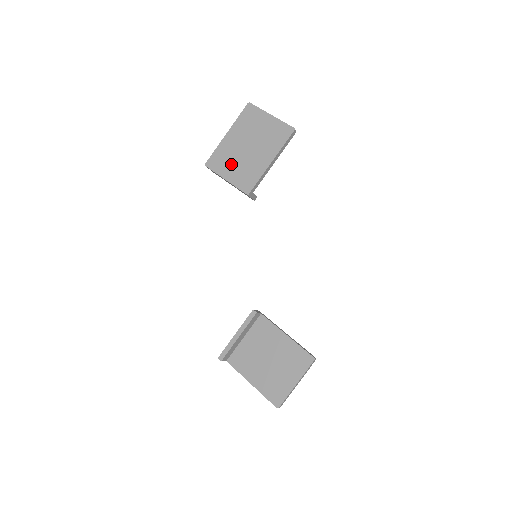
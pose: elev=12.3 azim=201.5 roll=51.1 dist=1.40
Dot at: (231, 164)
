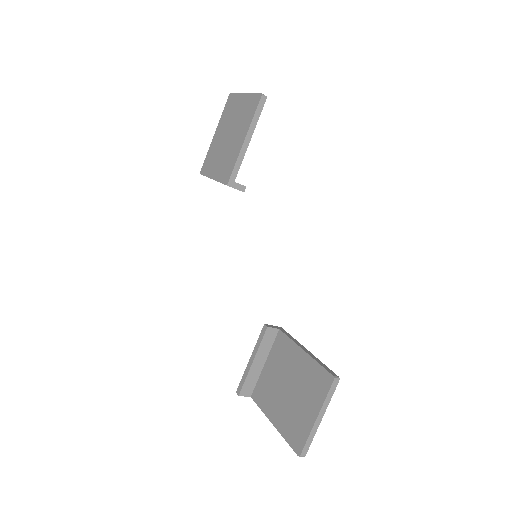
Dot at: (216, 161)
